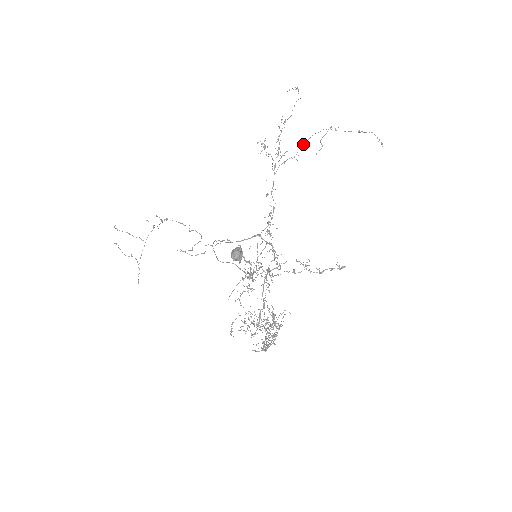
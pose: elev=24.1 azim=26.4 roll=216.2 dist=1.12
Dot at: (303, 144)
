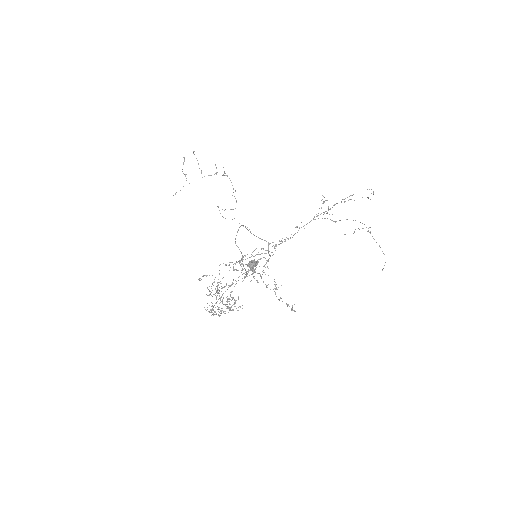
Dot at: occluded
